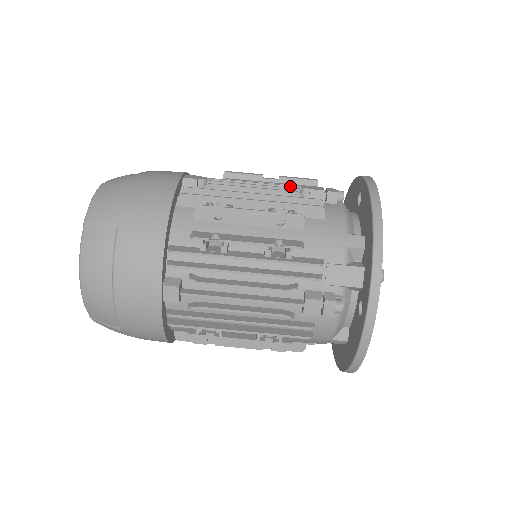
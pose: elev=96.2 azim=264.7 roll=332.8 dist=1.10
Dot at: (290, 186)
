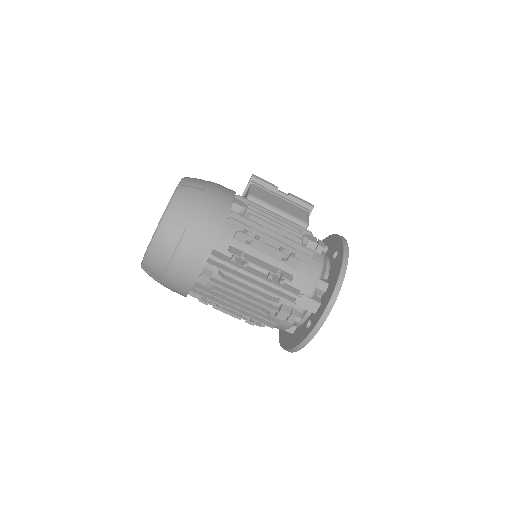
Dot at: (297, 229)
